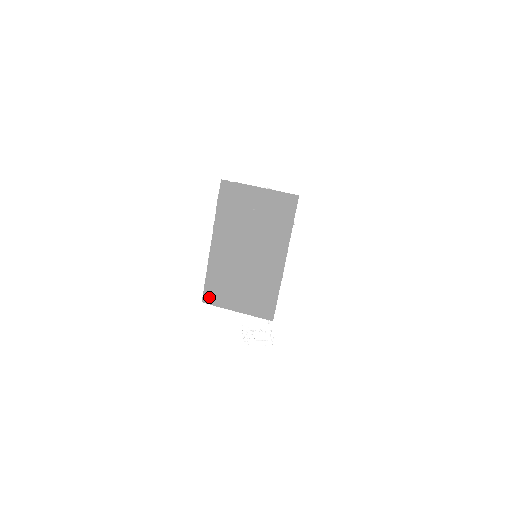
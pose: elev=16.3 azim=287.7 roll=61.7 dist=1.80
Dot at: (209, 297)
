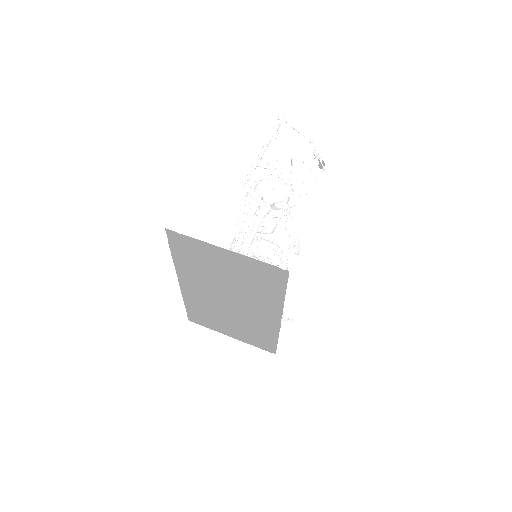
Dot at: (195, 319)
